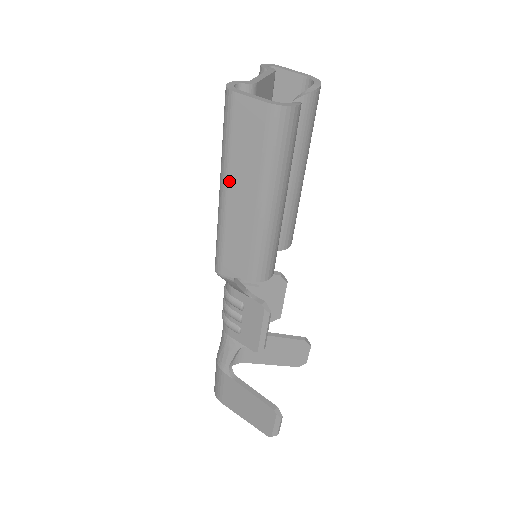
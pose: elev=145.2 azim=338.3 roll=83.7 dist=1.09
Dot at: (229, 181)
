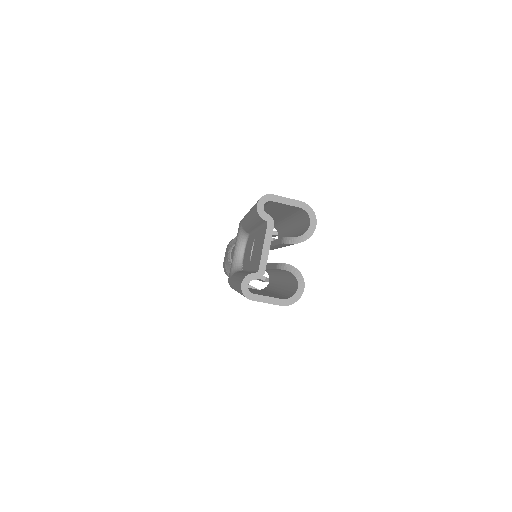
Dot at: occluded
